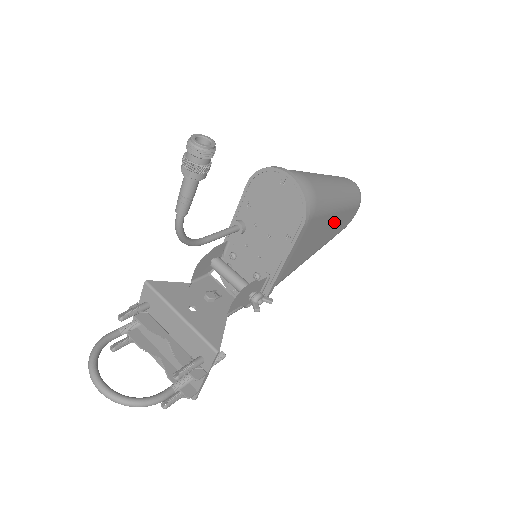
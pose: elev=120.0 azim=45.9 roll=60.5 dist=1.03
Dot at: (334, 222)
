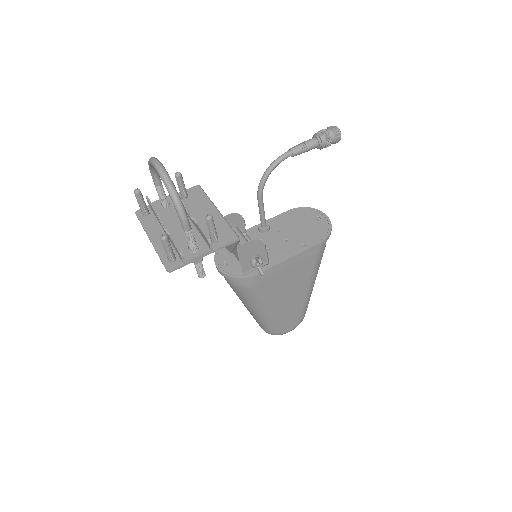
Dot at: (297, 300)
